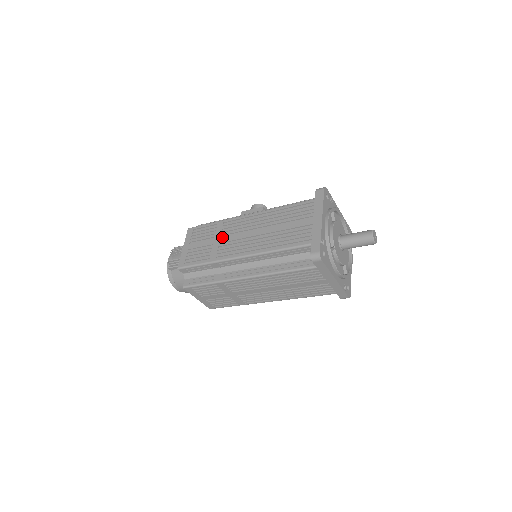
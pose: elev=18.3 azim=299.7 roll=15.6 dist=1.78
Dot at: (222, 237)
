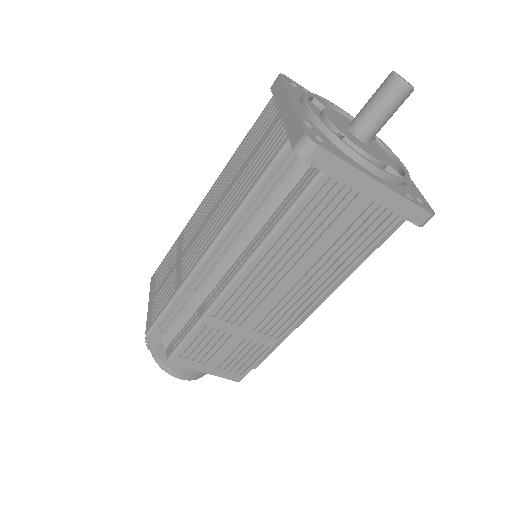
Dot at: (183, 250)
